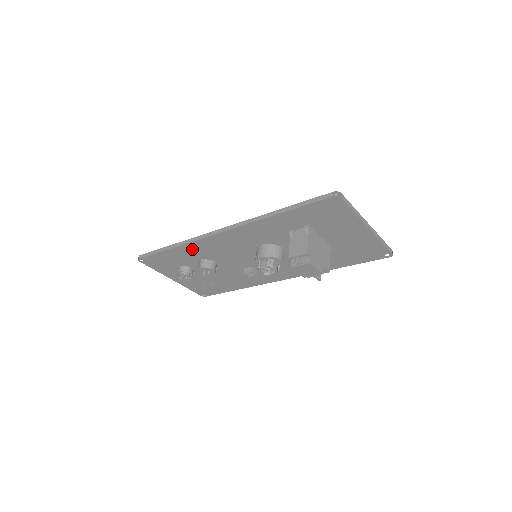
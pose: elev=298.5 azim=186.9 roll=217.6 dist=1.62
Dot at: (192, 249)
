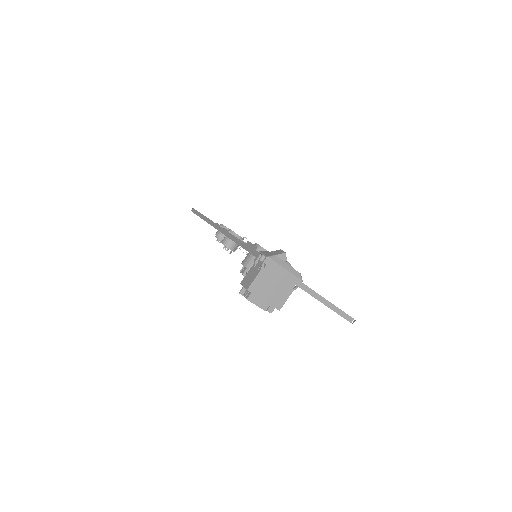
Dot at: occluded
